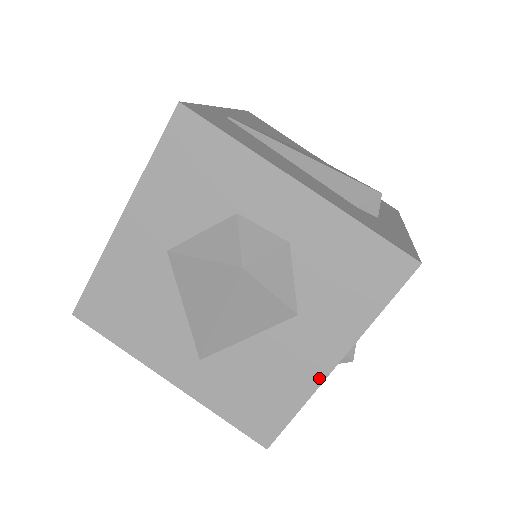
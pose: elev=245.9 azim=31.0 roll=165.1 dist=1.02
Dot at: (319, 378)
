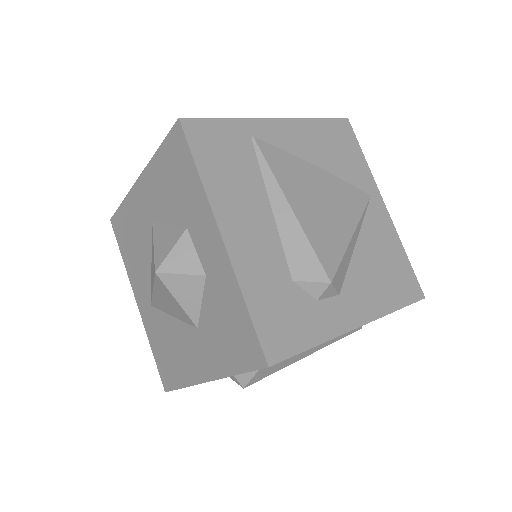
Dot at: (197, 380)
